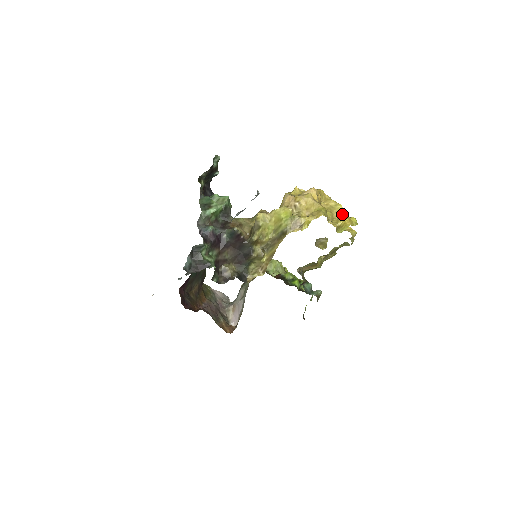
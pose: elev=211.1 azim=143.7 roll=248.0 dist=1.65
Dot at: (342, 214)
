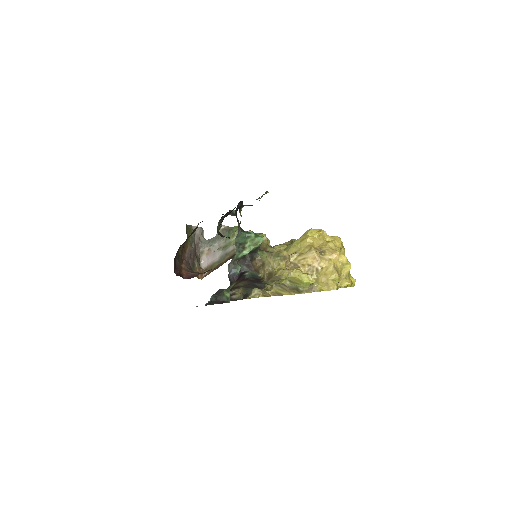
Dot at: (348, 275)
